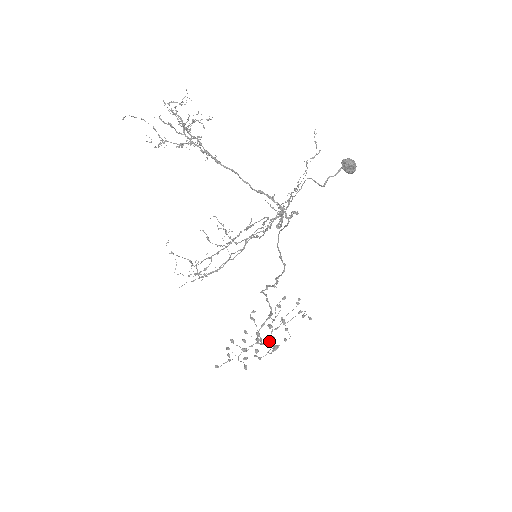
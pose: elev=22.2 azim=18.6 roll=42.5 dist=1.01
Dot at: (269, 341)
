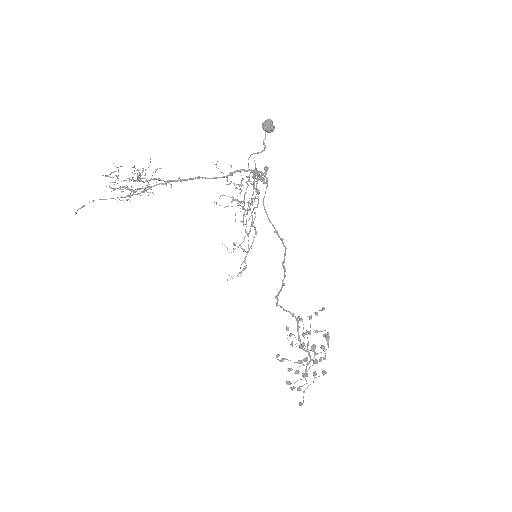
Dot at: (314, 352)
